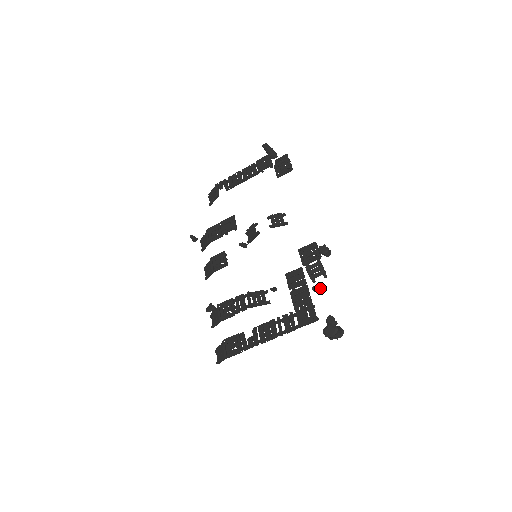
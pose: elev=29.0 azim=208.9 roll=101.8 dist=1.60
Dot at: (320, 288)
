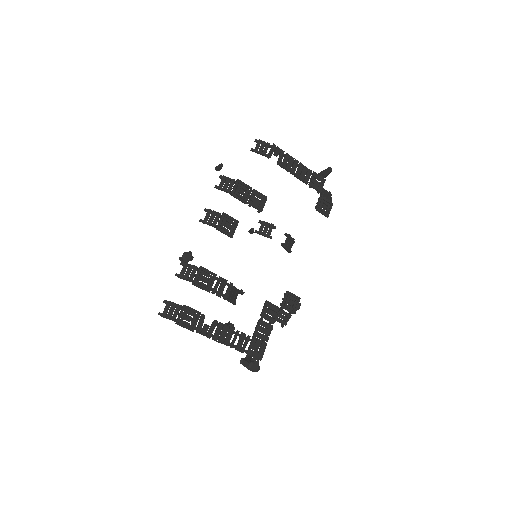
Dot at: occluded
